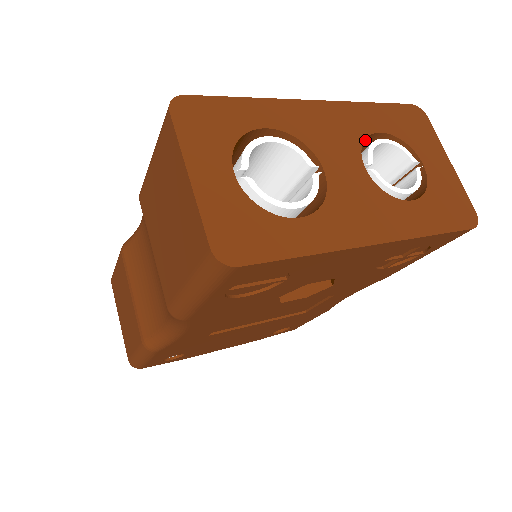
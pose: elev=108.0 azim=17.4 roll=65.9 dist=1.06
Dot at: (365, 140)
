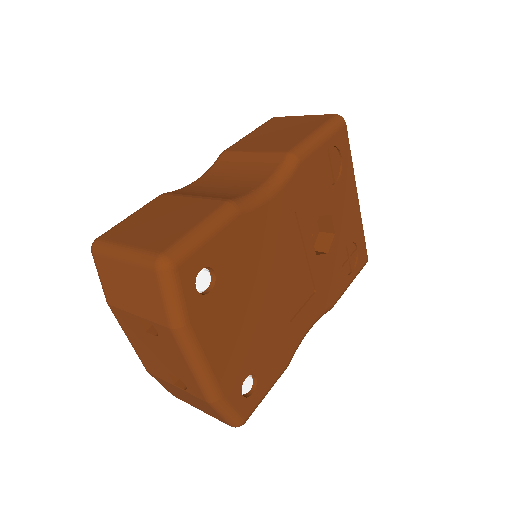
Dot at: occluded
